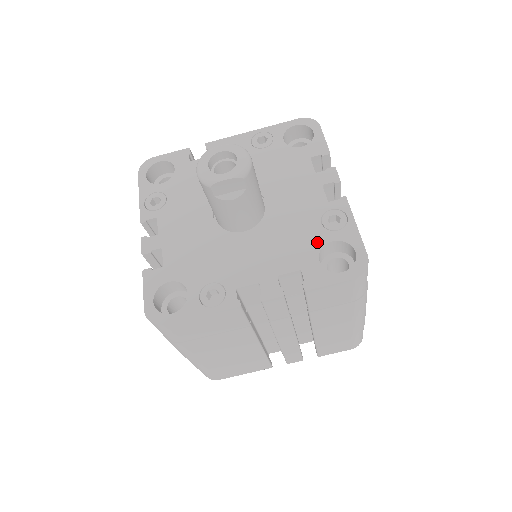
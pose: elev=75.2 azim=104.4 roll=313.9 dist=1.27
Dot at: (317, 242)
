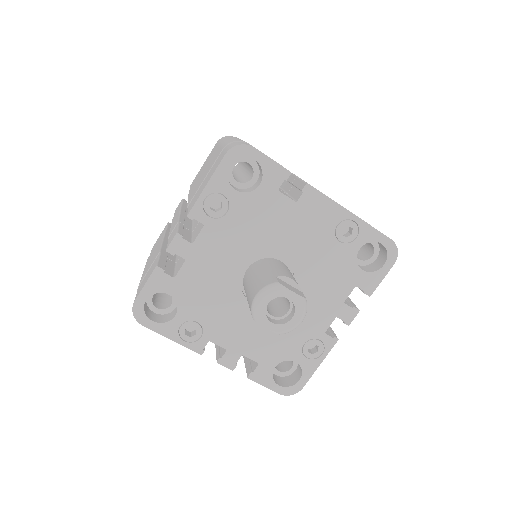
Dot at: (287, 355)
